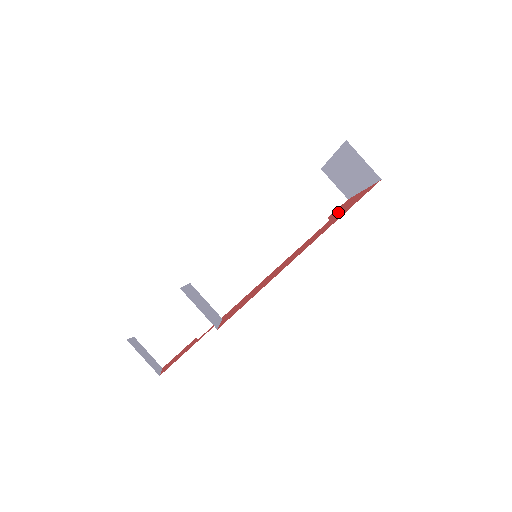
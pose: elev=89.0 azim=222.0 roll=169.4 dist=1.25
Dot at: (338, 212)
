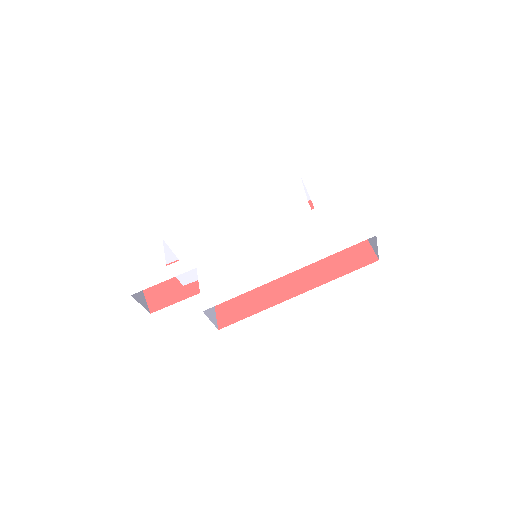
Dot at: occluded
